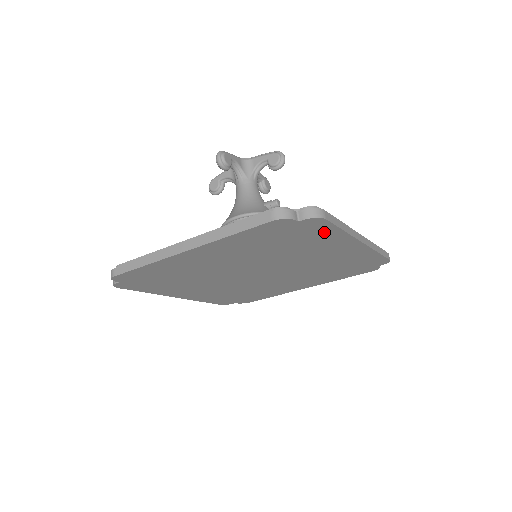
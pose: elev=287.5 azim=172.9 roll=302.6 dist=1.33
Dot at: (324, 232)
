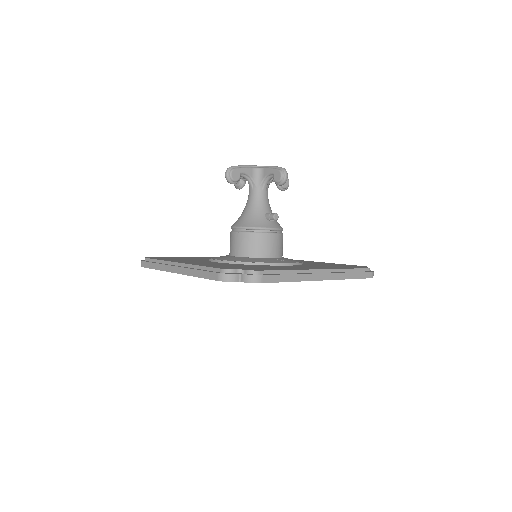
Dot at: occluded
